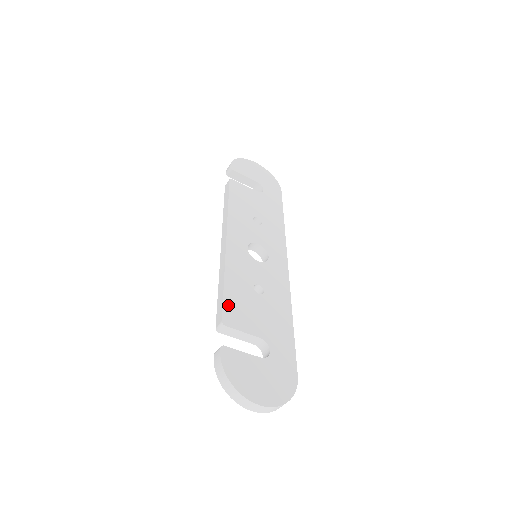
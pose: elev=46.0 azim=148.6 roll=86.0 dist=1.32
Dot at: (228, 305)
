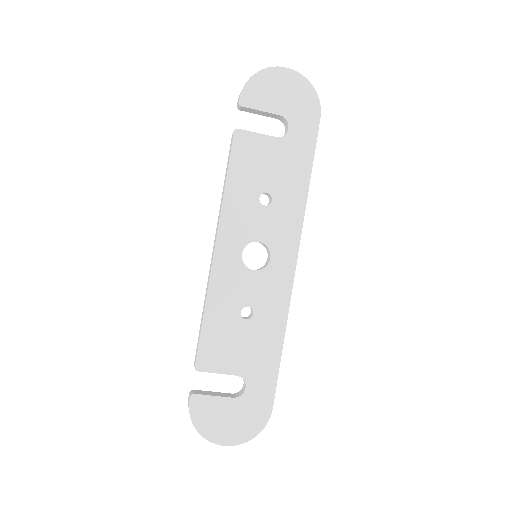
Dot at: (204, 345)
